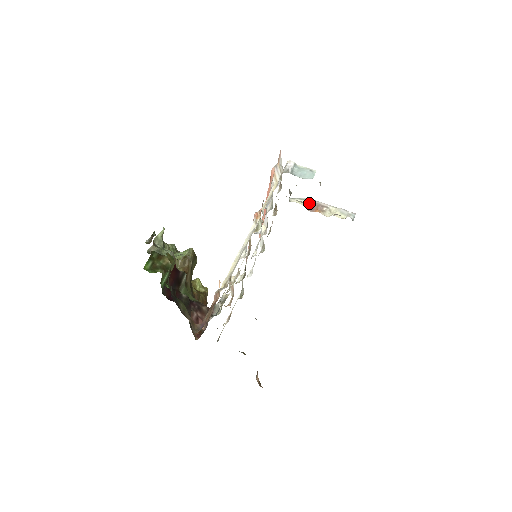
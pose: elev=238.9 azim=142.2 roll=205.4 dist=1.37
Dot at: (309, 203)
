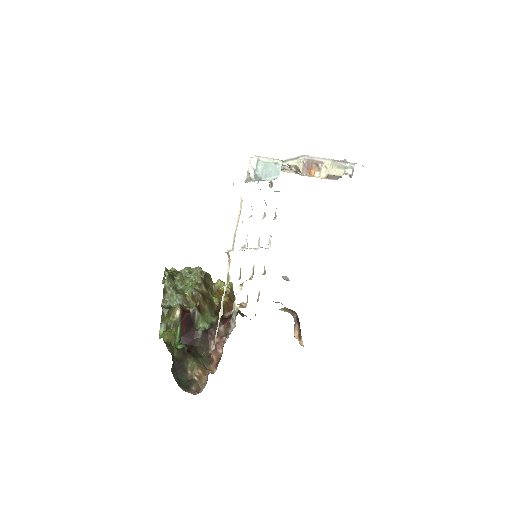
Dot at: (301, 163)
